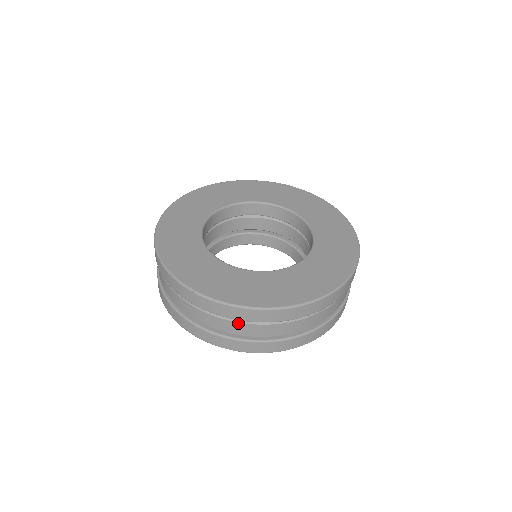
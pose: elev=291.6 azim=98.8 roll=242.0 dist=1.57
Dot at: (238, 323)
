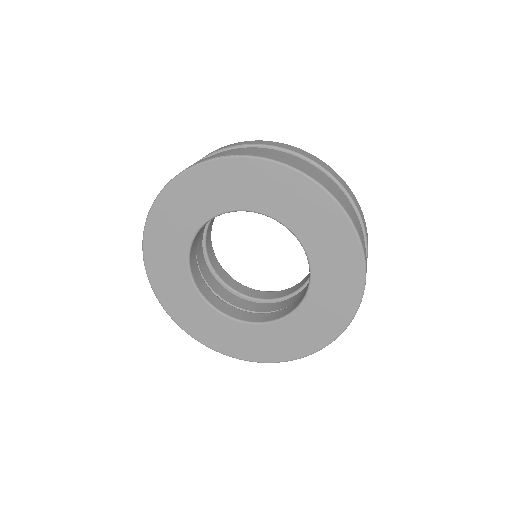
Dot at: (251, 148)
